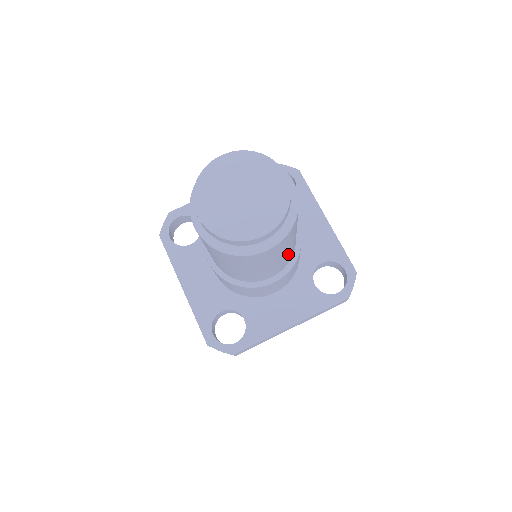
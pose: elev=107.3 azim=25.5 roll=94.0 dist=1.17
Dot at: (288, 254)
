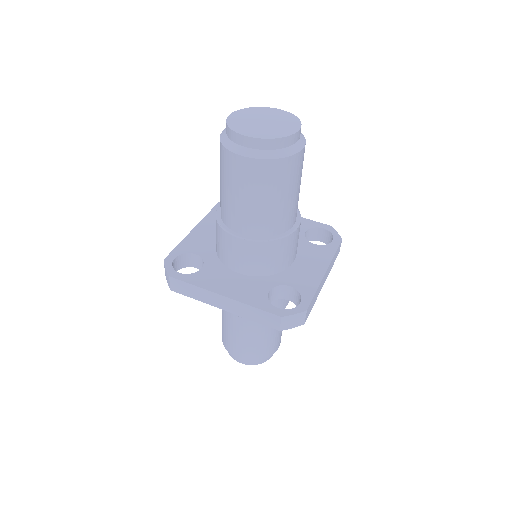
Dot at: occluded
